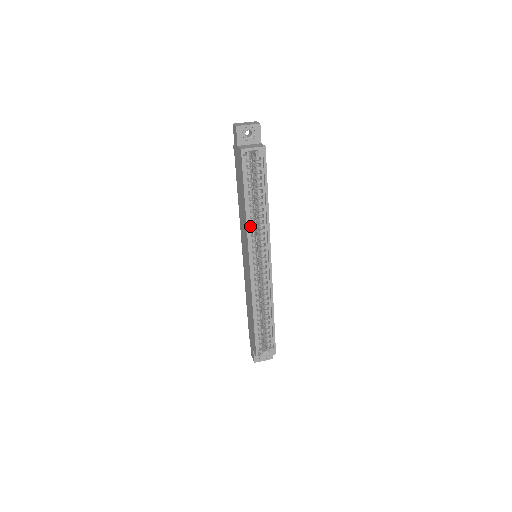
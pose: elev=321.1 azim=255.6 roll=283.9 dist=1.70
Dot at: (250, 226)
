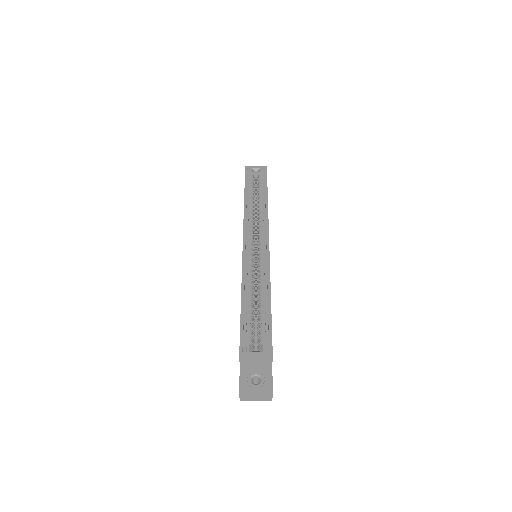
Dot at: (248, 213)
